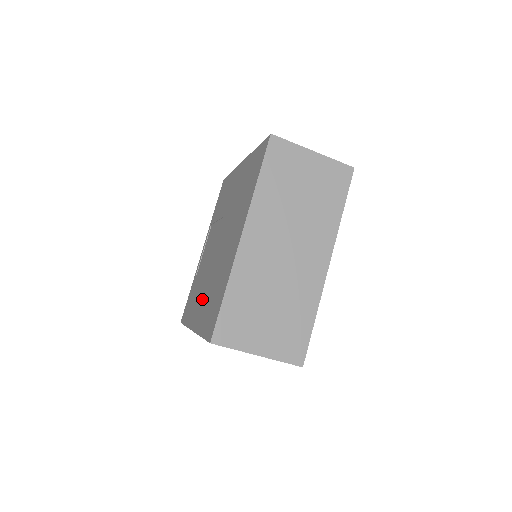
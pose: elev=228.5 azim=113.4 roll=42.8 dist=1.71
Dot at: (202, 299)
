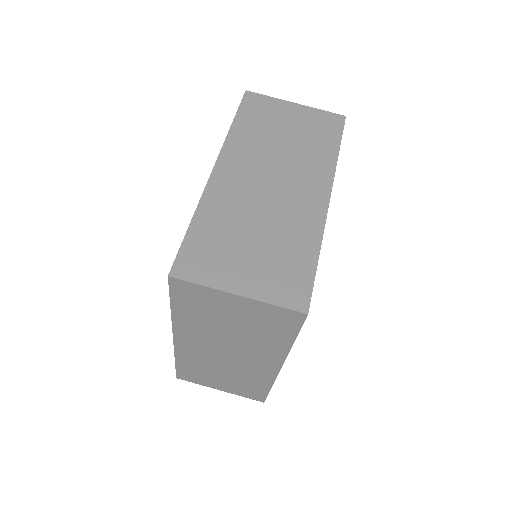
Dot at: occluded
